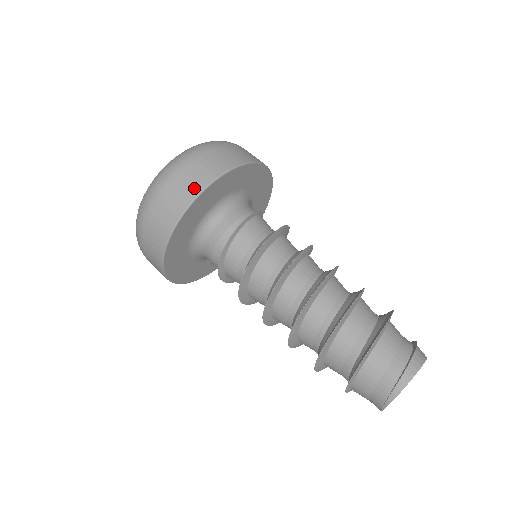
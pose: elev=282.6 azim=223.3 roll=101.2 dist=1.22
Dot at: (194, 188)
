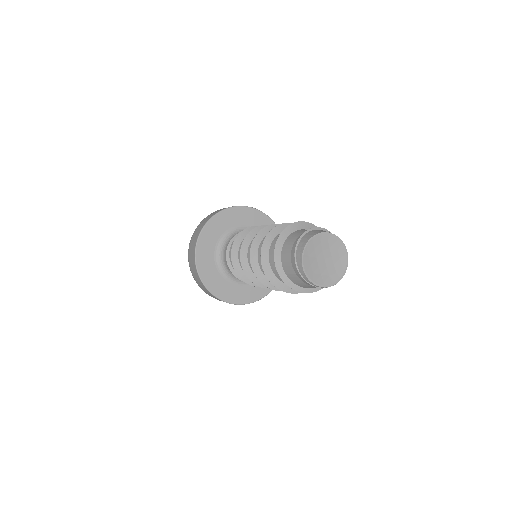
Dot at: (196, 273)
